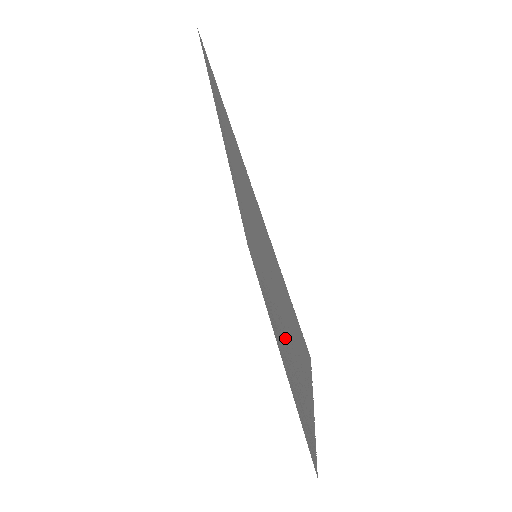
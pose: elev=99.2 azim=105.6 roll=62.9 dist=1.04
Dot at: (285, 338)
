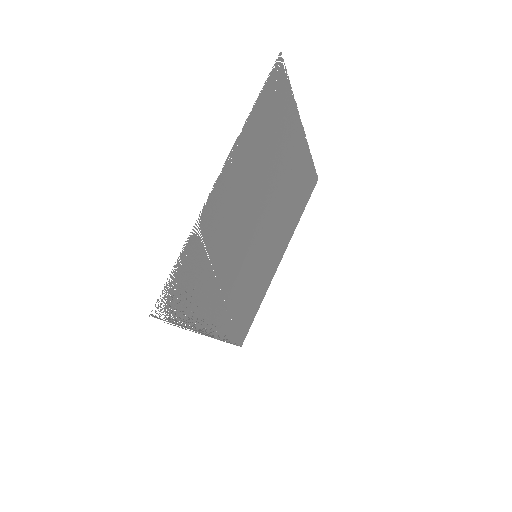
Dot at: (249, 182)
